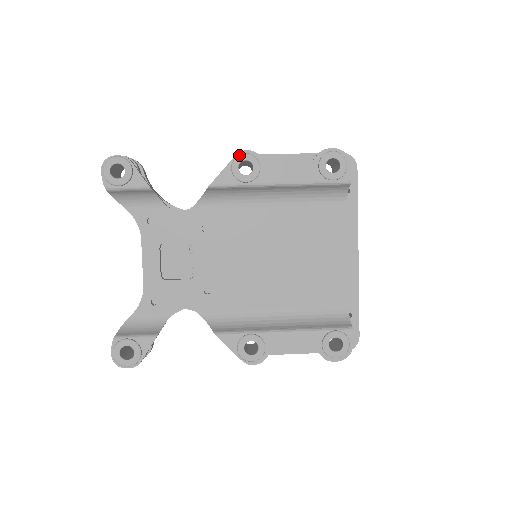
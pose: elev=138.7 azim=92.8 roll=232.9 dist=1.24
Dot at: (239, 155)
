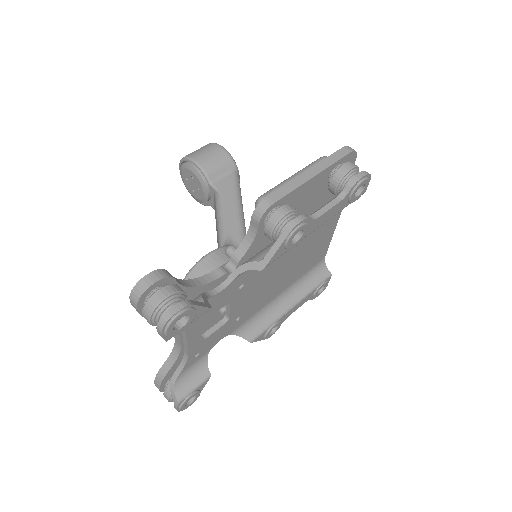
Dot at: (295, 231)
